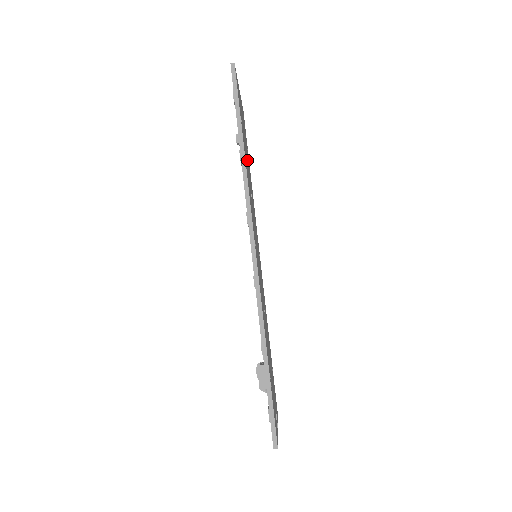
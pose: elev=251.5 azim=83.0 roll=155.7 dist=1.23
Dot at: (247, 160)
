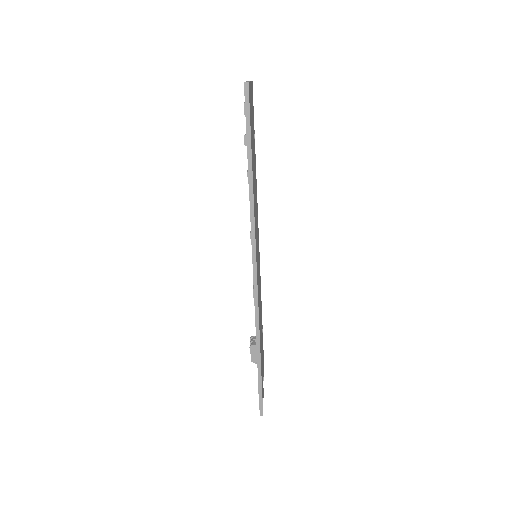
Dot at: occluded
